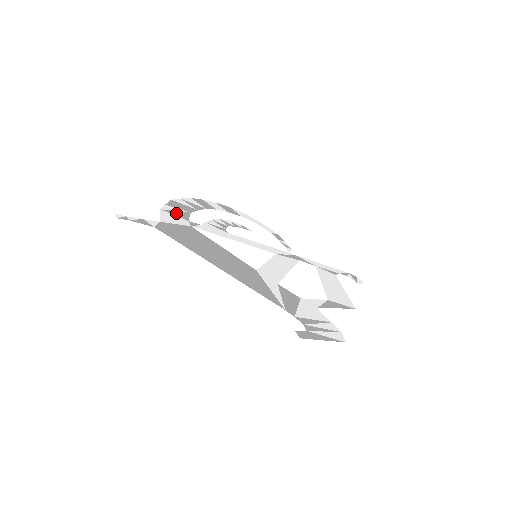
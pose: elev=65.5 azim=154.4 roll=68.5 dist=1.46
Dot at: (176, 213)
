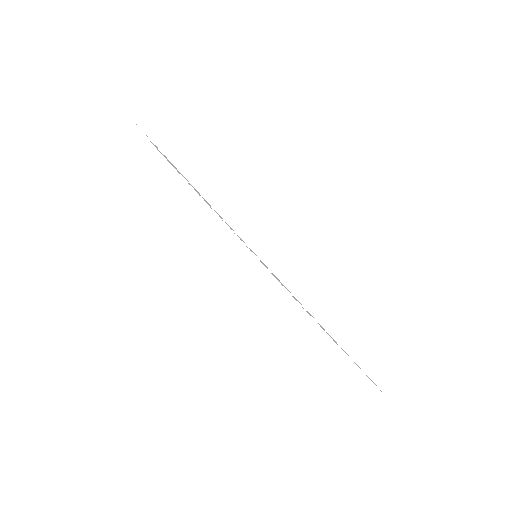
Dot at: occluded
